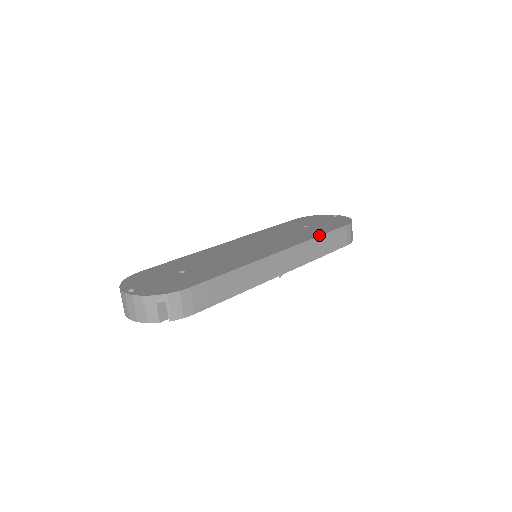
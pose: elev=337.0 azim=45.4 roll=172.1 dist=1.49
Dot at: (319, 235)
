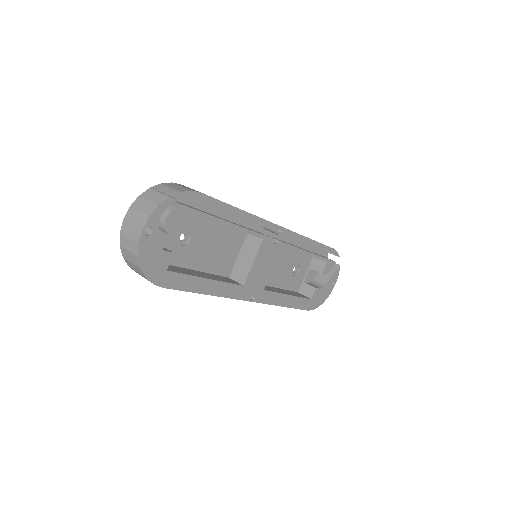
Dot at: occluded
